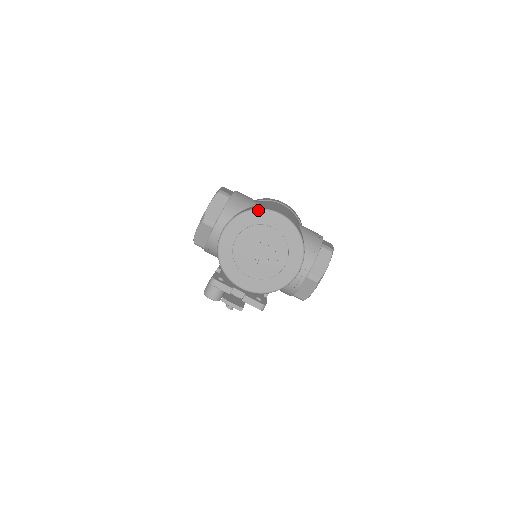
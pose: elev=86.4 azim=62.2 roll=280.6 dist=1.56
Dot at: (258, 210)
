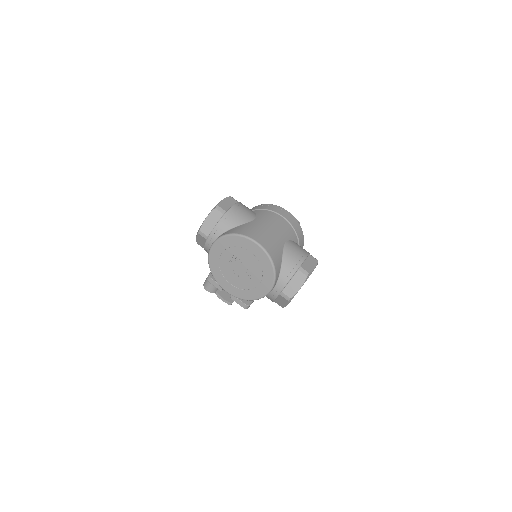
Dot at: (238, 236)
